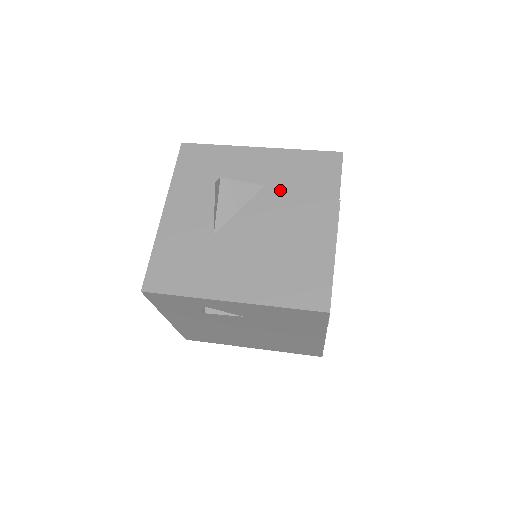
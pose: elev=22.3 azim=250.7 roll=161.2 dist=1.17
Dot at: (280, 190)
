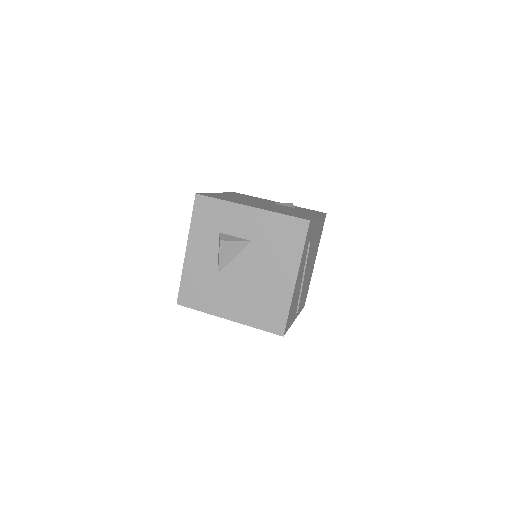
Dot at: (262, 246)
